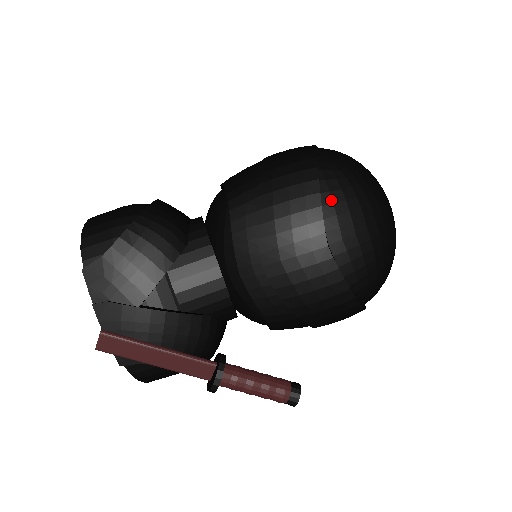
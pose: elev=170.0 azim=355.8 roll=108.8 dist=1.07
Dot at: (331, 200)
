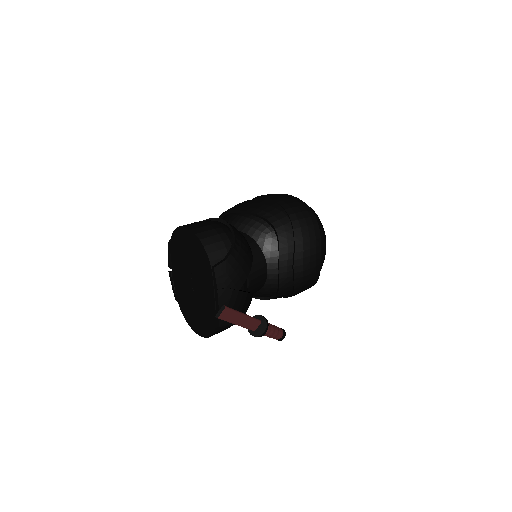
Dot at: (320, 234)
